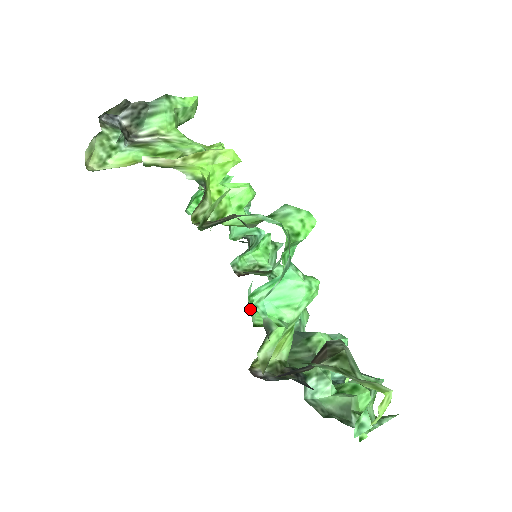
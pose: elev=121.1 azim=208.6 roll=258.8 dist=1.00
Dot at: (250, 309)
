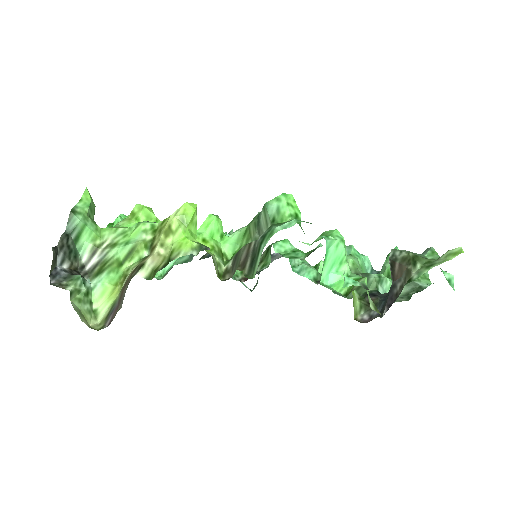
Dot at: occluded
